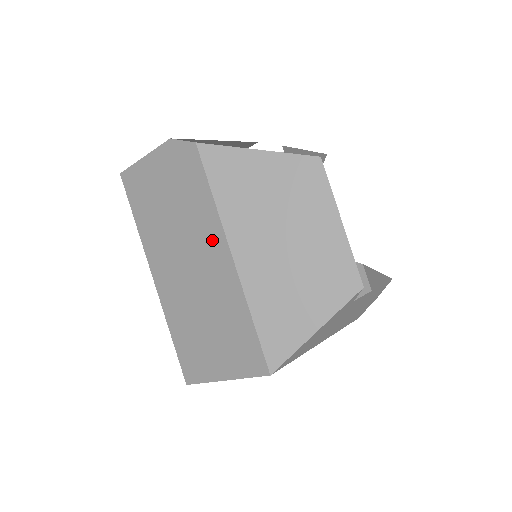
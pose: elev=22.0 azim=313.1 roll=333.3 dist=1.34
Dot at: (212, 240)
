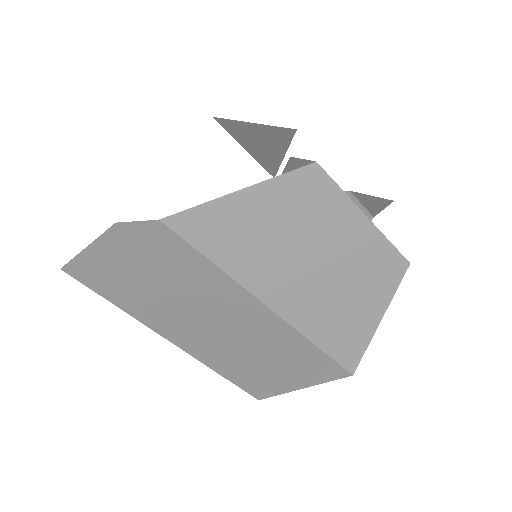
Dot at: (234, 300)
